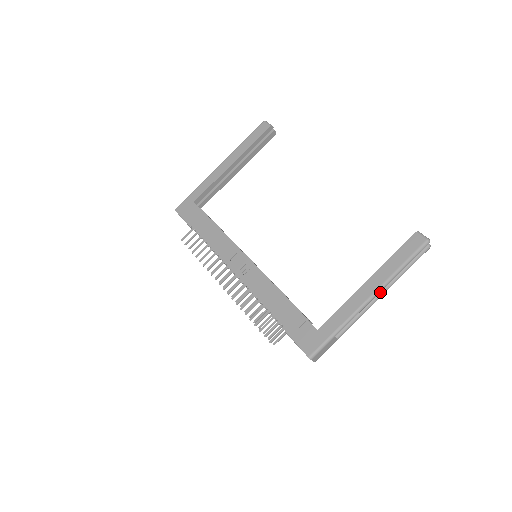
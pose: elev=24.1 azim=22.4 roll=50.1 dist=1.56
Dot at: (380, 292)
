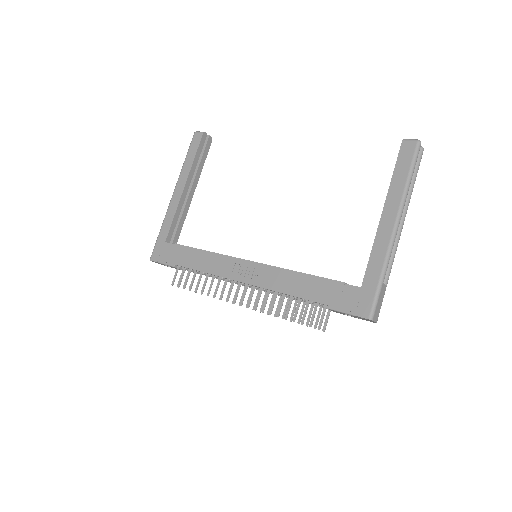
Dot at: (401, 217)
